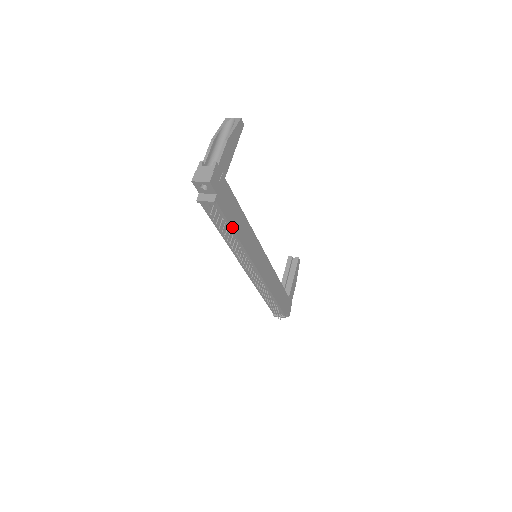
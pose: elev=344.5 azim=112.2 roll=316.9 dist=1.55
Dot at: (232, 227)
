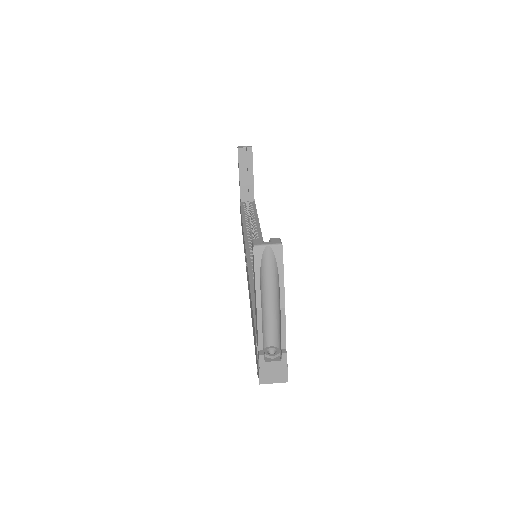
Dot at: occluded
